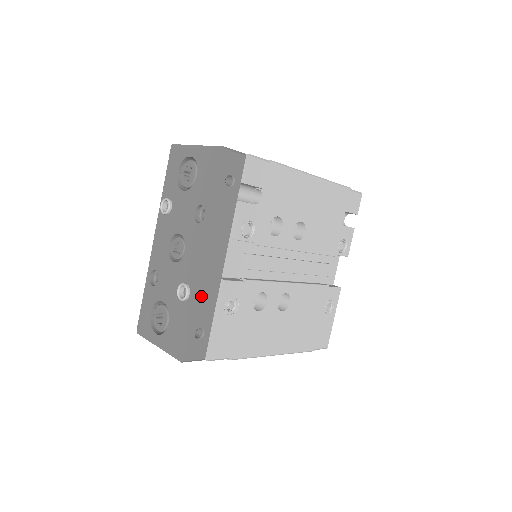
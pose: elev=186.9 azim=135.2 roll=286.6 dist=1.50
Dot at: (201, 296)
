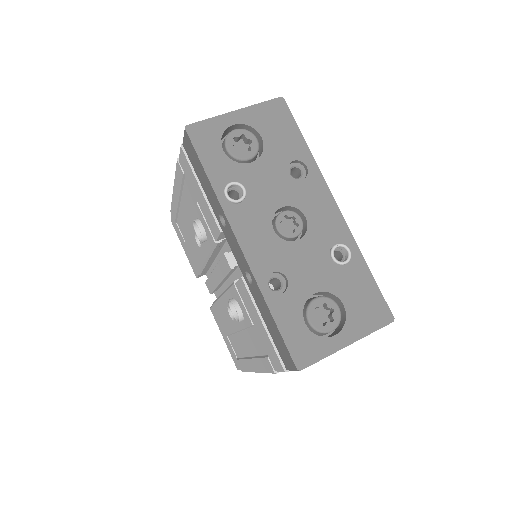
Dot at: occluded
